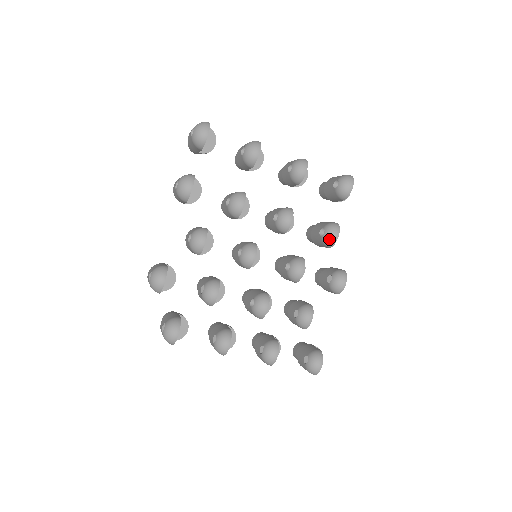
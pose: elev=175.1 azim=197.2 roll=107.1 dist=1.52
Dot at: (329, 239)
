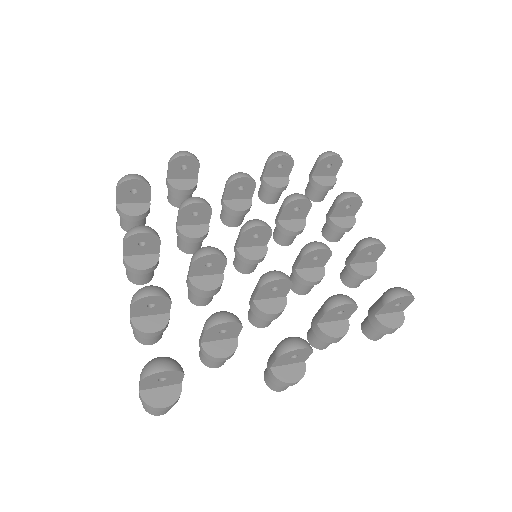
Dot at: (335, 298)
